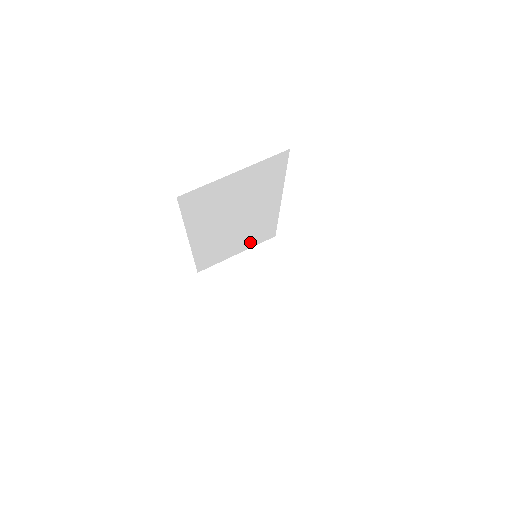
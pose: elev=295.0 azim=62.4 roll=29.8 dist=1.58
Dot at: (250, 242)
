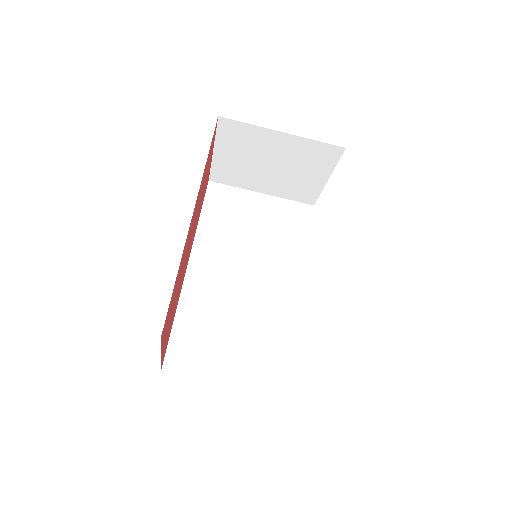
Dot at: occluded
